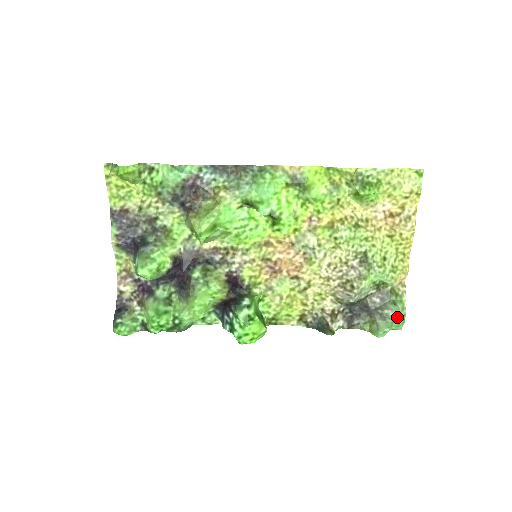
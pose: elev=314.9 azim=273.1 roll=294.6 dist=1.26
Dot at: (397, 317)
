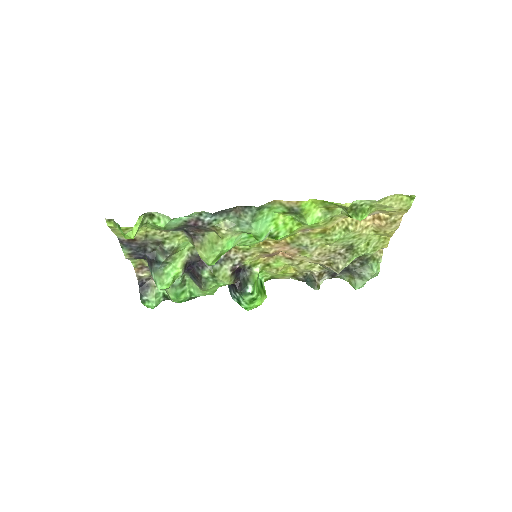
Dot at: (372, 277)
